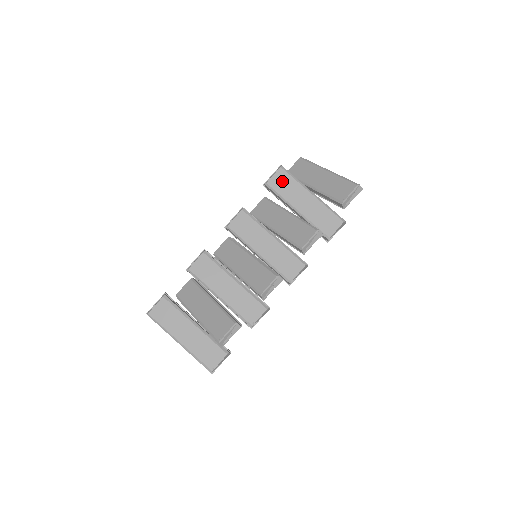
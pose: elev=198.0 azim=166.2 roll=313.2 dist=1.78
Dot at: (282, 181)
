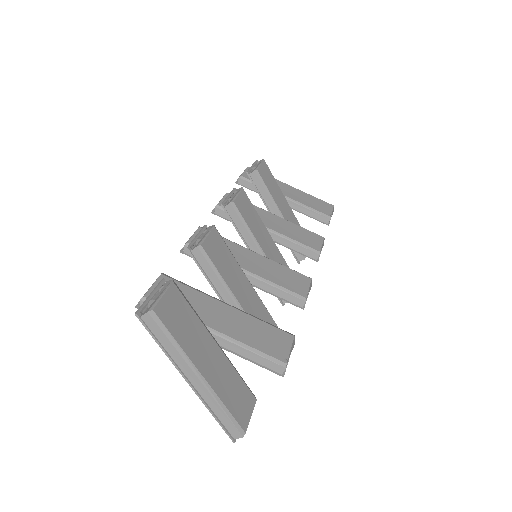
Dot at: (268, 176)
